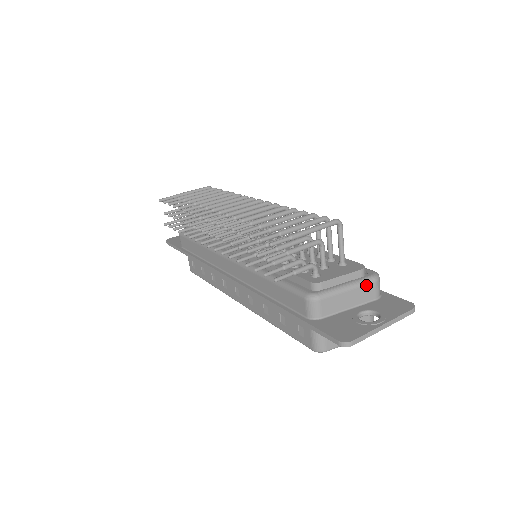
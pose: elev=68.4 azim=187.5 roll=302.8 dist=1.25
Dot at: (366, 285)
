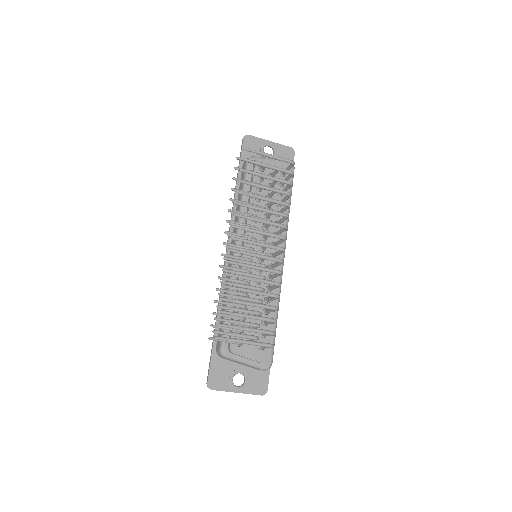
Dot at: (256, 368)
